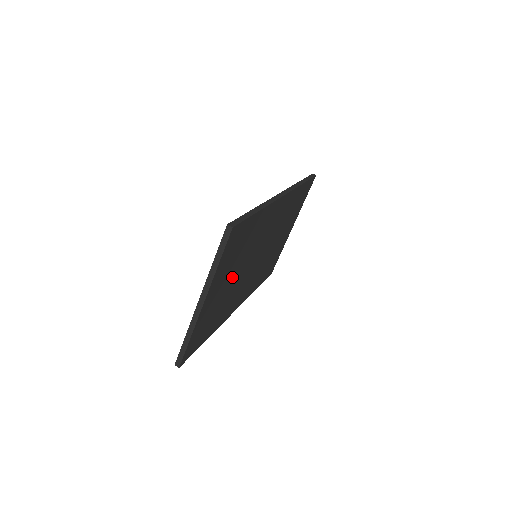
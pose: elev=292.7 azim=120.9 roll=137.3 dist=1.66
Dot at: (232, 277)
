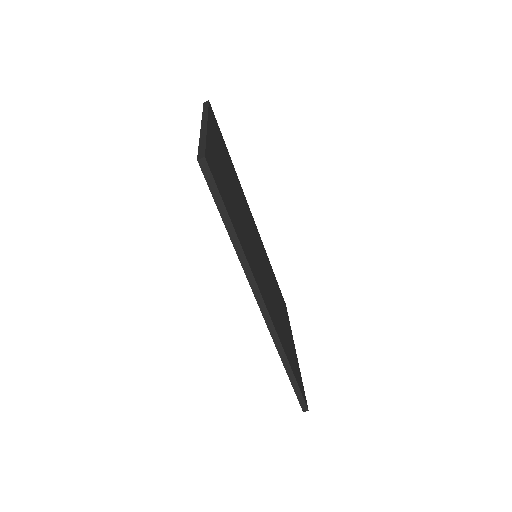
Dot at: (280, 313)
